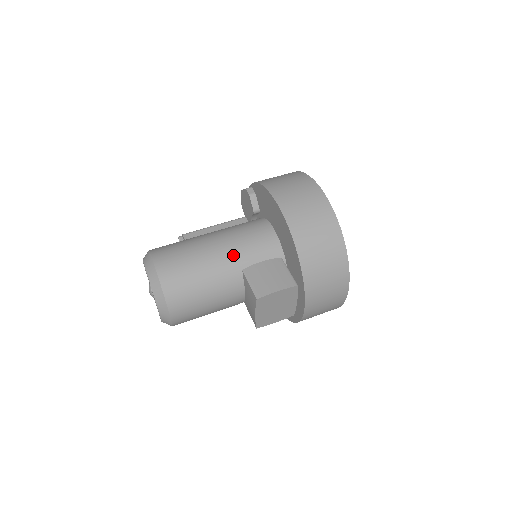
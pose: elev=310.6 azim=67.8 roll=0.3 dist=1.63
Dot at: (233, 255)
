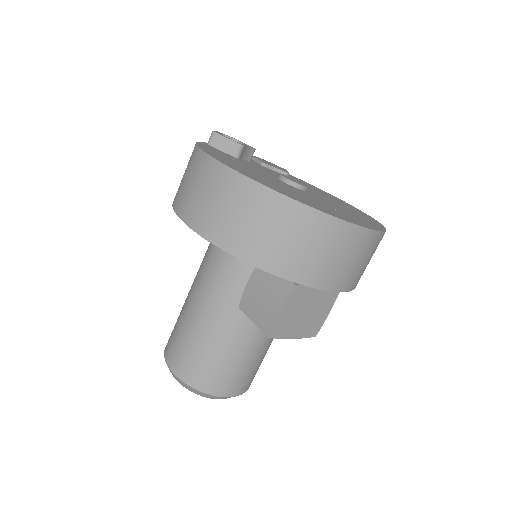
Dot at: (217, 302)
